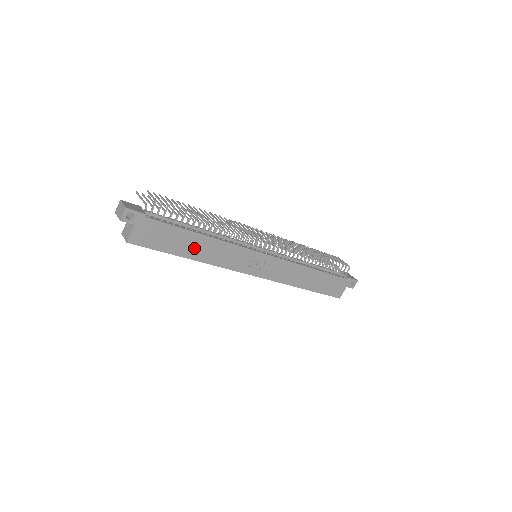
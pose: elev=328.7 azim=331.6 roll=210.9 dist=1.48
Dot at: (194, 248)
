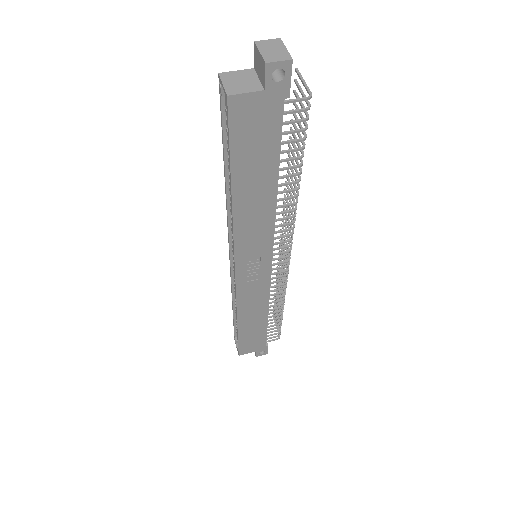
Dot at: (252, 190)
